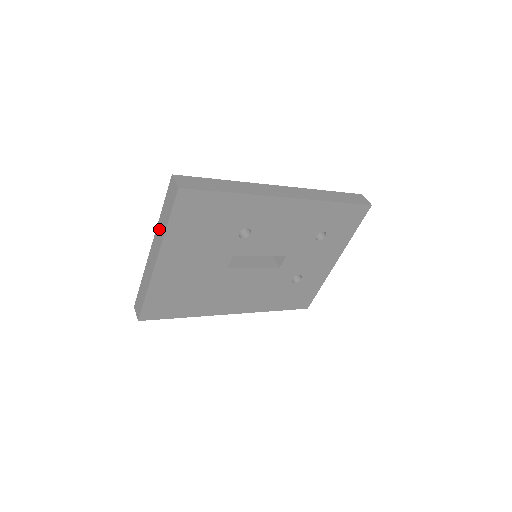
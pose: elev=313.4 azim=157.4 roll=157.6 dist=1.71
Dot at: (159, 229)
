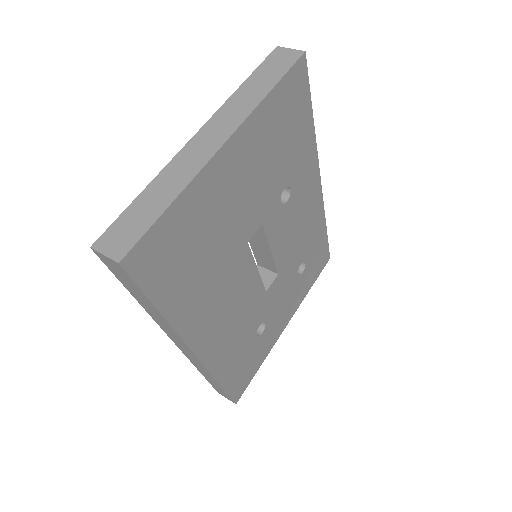
Dot at: (236, 103)
